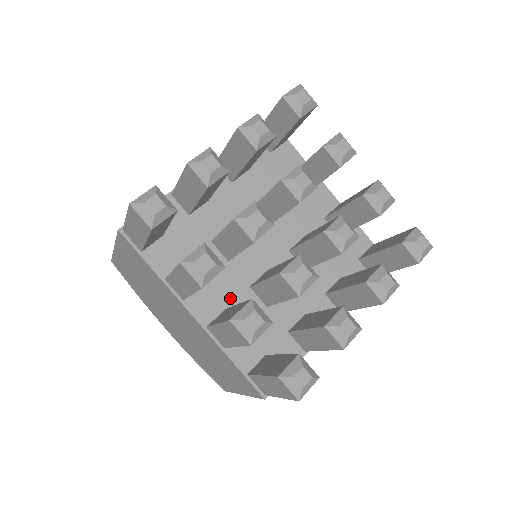
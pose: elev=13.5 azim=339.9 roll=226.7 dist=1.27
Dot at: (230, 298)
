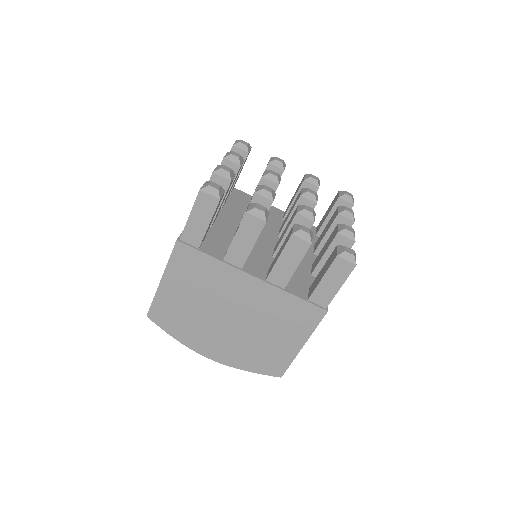
Dot at: (266, 264)
